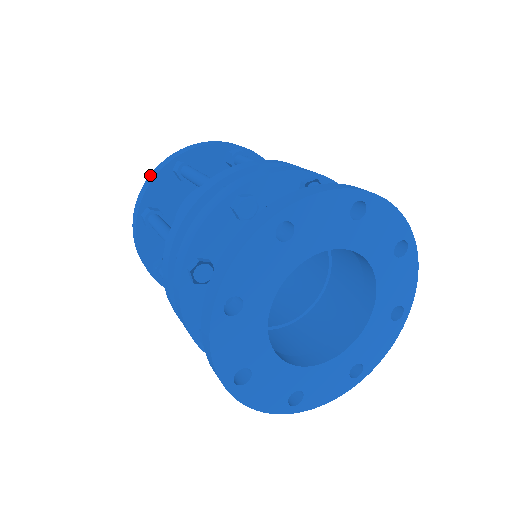
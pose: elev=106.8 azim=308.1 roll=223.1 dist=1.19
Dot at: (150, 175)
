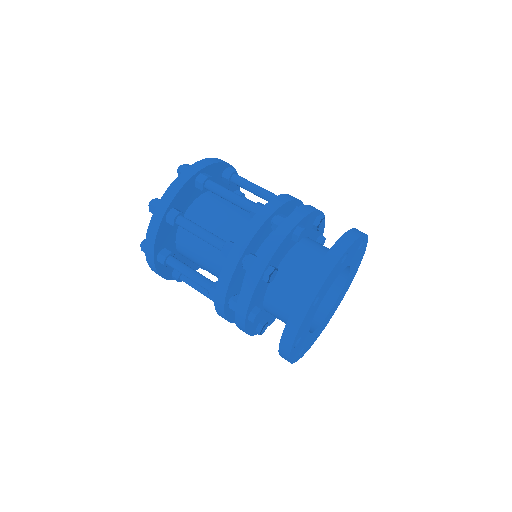
Dot at: (175, 181)
